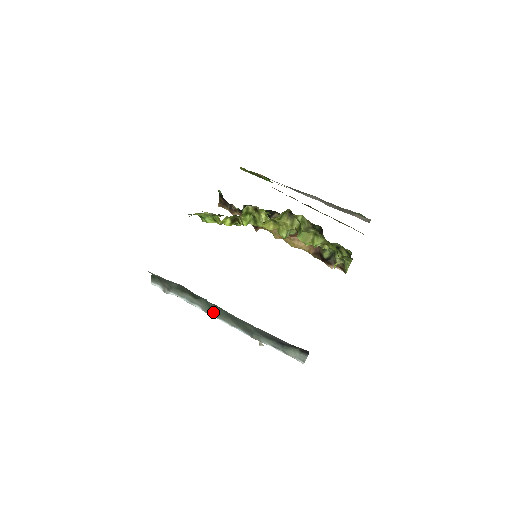
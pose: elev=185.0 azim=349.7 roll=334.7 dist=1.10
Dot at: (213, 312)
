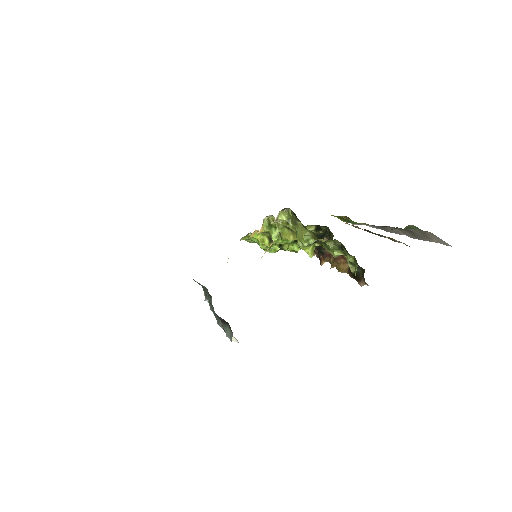
Dot at: (211, 306)
